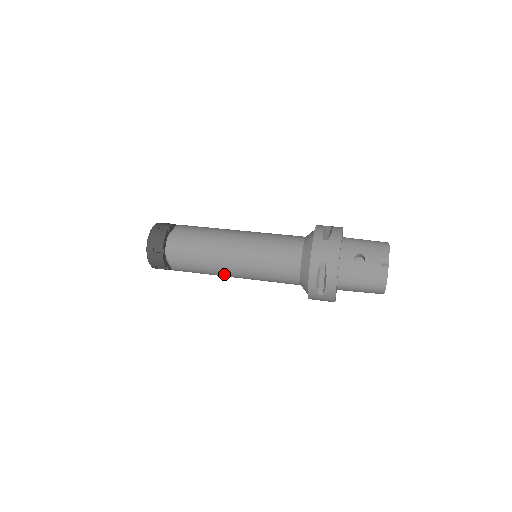
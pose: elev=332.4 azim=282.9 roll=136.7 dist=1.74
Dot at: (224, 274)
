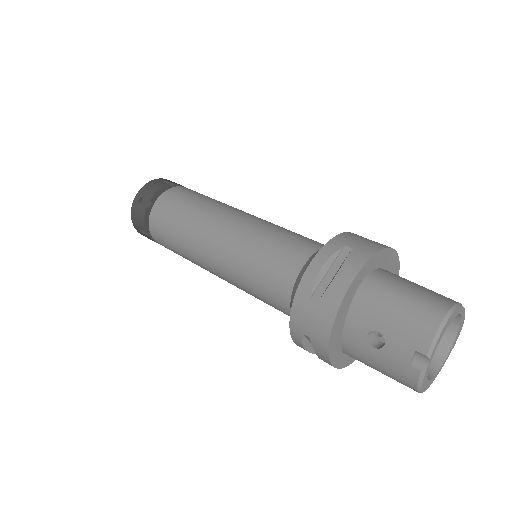
Dot at: occluded
